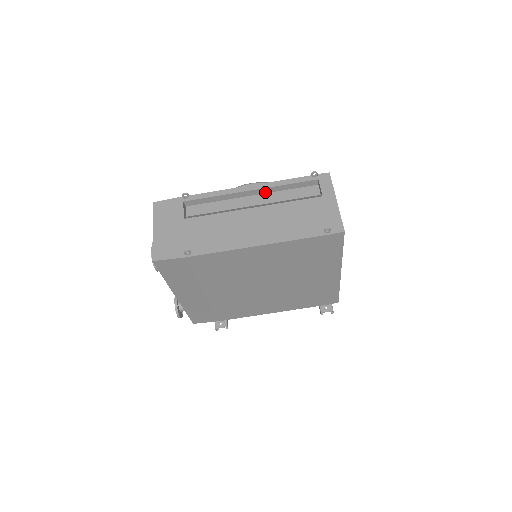
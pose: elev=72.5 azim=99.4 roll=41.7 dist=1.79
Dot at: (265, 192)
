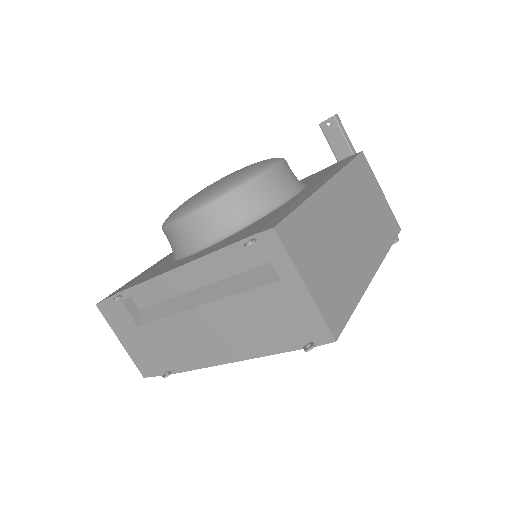
Dot at: occluded
